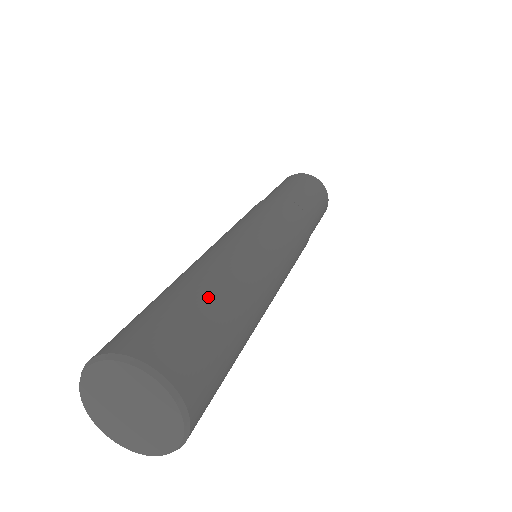
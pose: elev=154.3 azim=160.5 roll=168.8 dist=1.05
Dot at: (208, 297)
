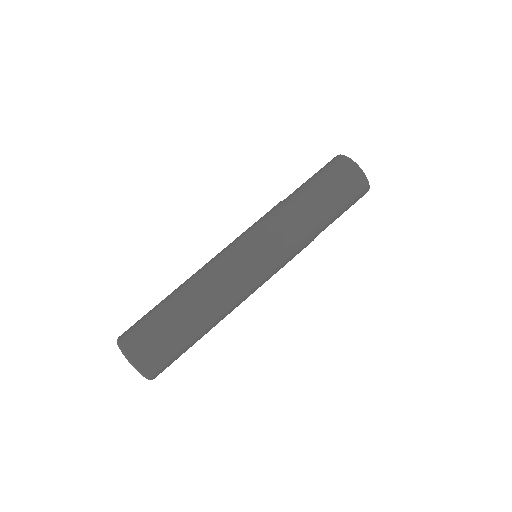
Dot at: (184, 329)
